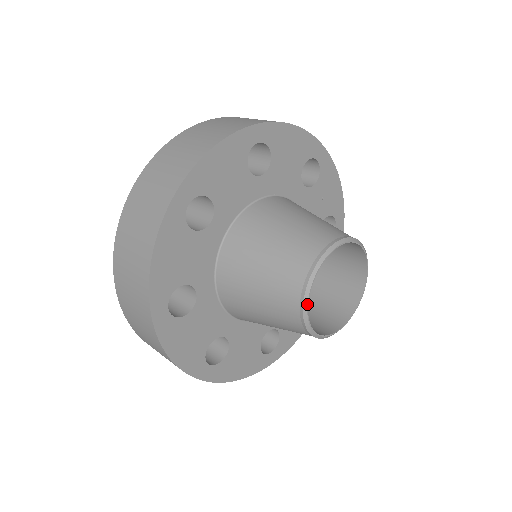
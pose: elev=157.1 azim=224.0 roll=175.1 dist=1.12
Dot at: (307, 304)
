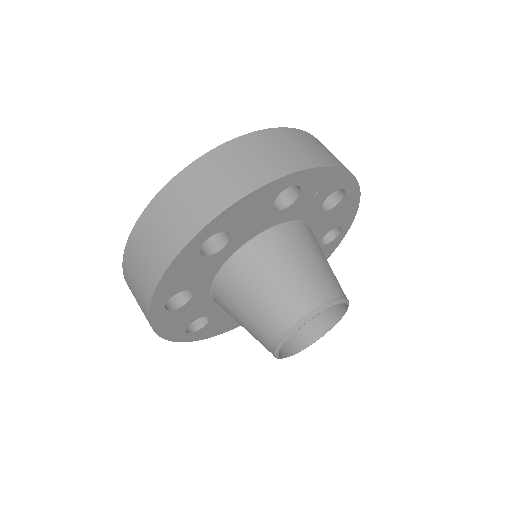
Dot at: (279, 358)
